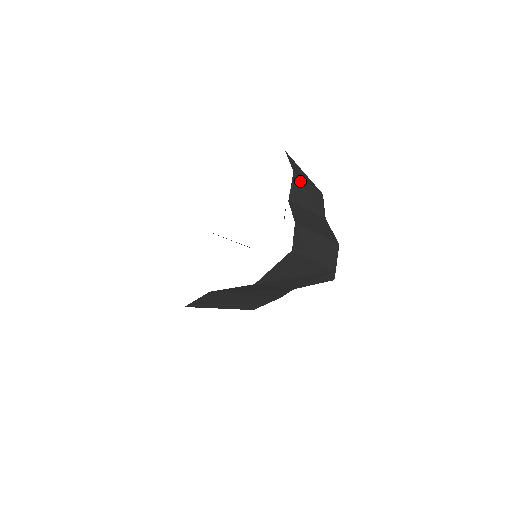
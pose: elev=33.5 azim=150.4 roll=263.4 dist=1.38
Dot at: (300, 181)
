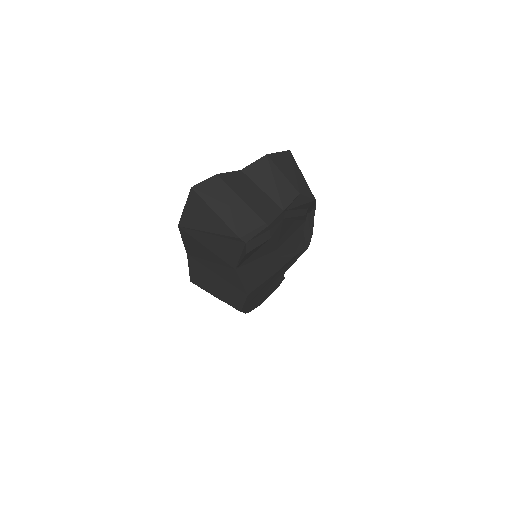
Dot at: (270, 165)
